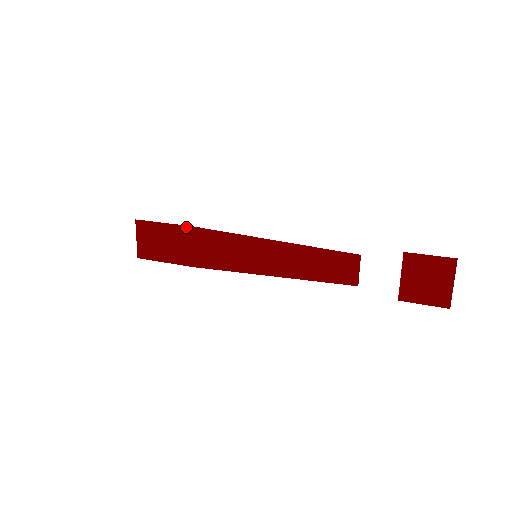
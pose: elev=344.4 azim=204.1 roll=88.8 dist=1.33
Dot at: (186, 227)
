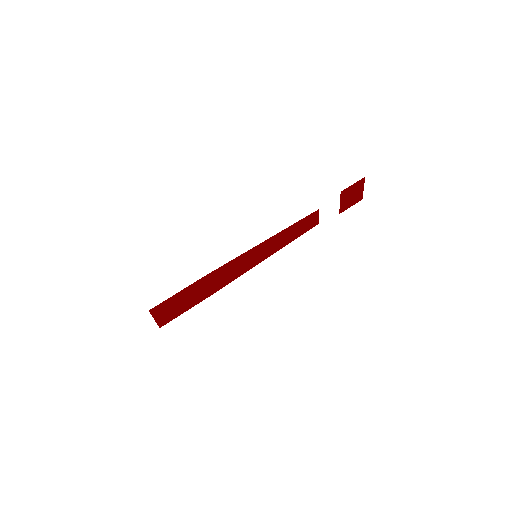
Dot at: (198, 281)
